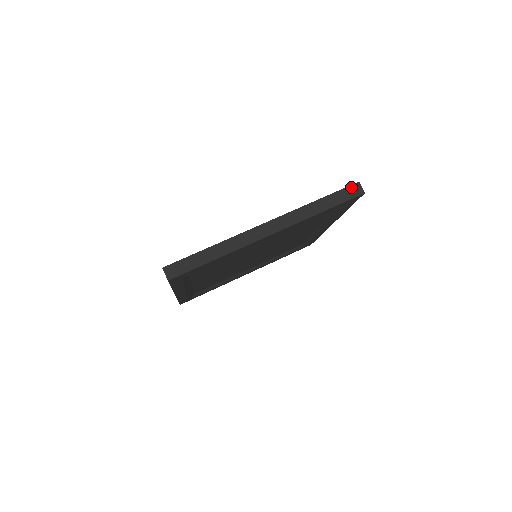
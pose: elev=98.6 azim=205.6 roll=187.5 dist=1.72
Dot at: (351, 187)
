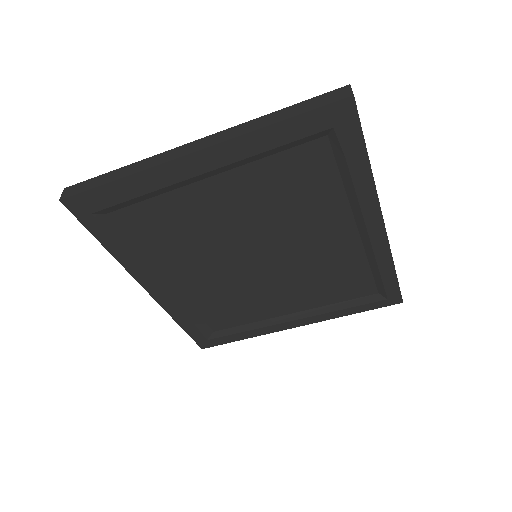
Dot at: (334, 92)
